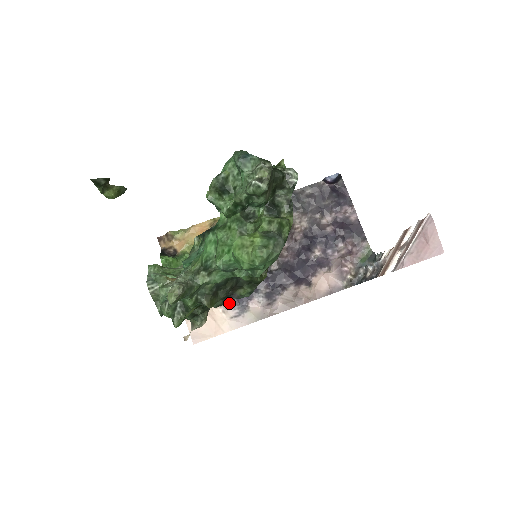
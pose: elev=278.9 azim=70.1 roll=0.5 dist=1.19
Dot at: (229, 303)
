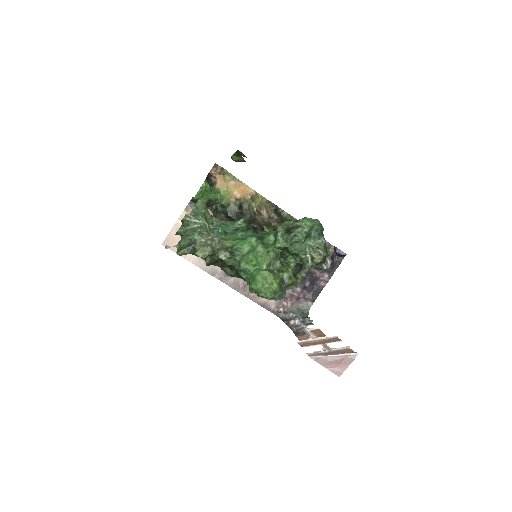
Dot at: occluded
